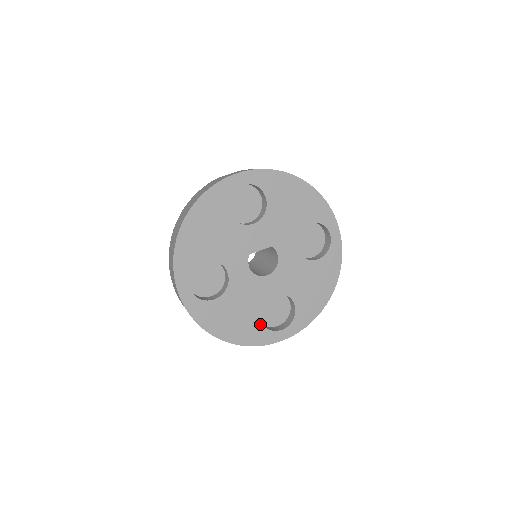
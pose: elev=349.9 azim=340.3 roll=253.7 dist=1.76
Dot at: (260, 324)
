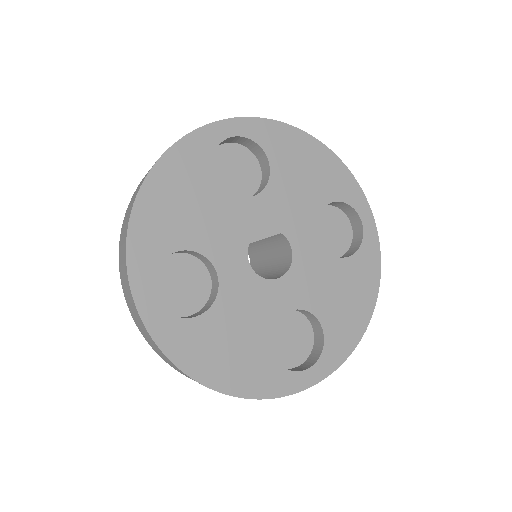
Dot at: (272, 360)
